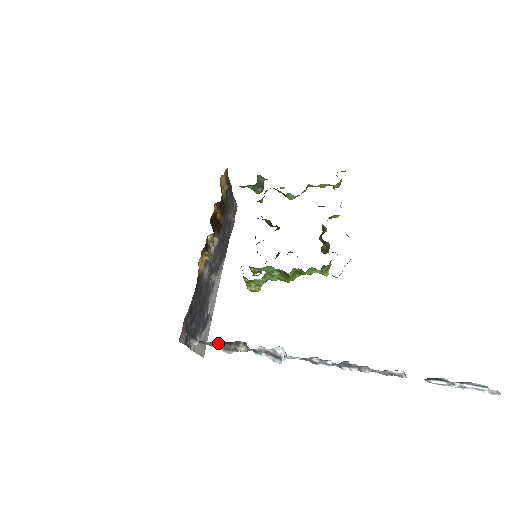
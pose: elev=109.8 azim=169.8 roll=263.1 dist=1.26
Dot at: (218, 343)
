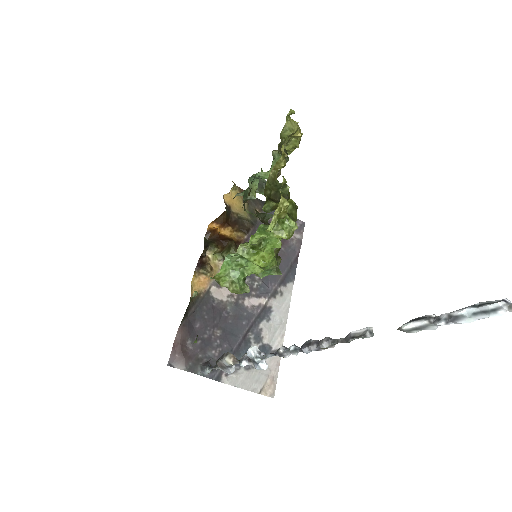
Dot at: occluded
